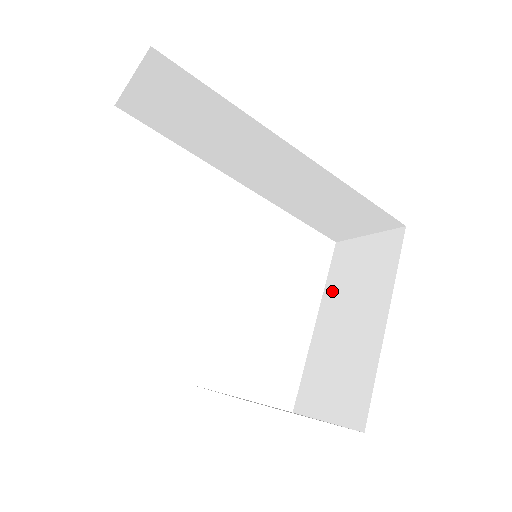
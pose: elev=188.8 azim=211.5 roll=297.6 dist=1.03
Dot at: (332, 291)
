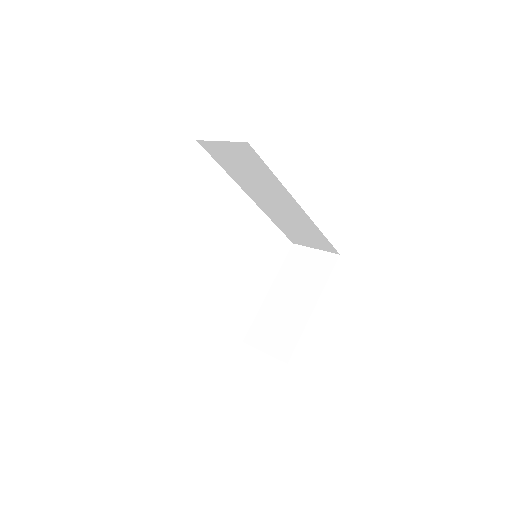
Dot at: (284, 276)
